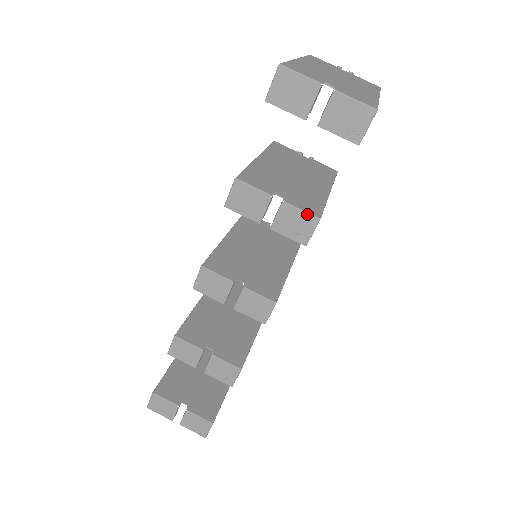
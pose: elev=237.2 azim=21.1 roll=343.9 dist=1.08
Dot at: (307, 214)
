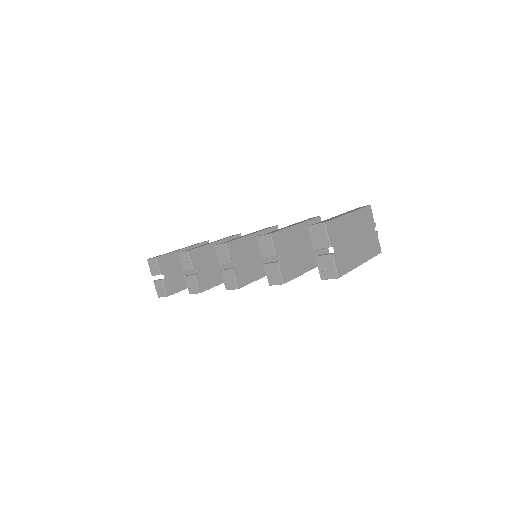
Dot at: (281, 277)
